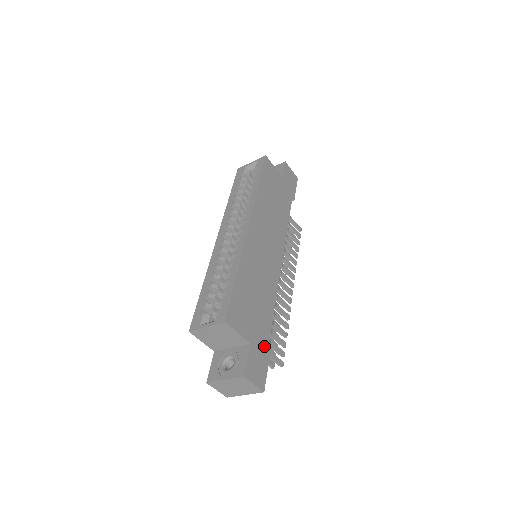
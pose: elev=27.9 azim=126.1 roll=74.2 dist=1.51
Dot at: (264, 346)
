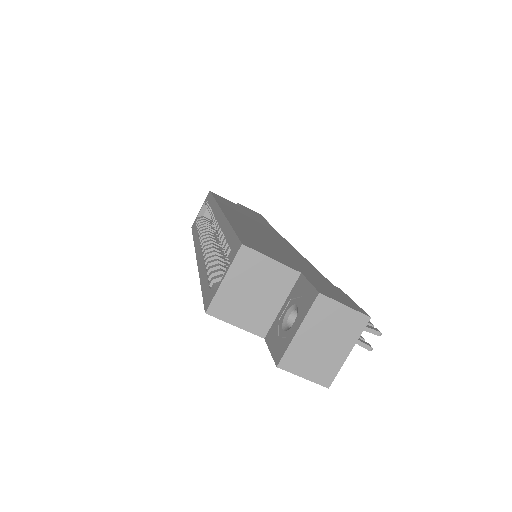
Dot at: (326, 283)
